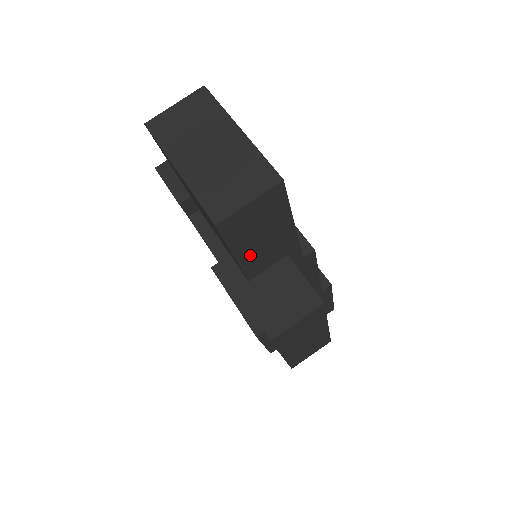
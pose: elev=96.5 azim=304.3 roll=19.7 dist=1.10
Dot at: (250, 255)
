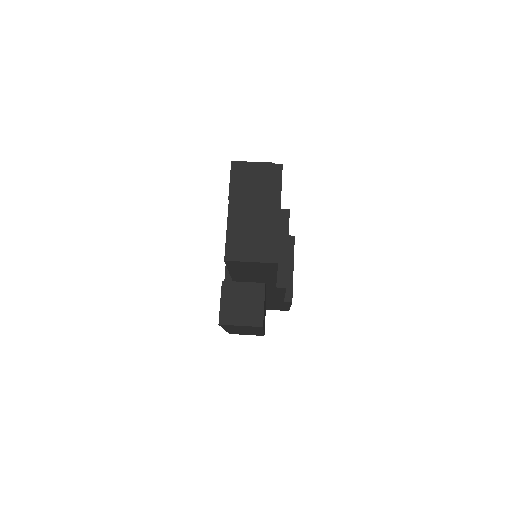
Dot at: (240, 274)
